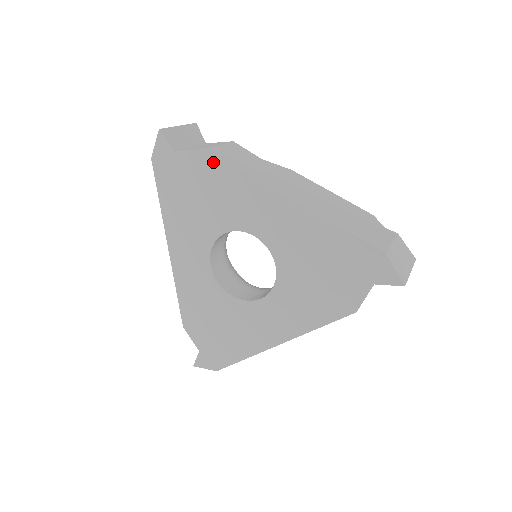
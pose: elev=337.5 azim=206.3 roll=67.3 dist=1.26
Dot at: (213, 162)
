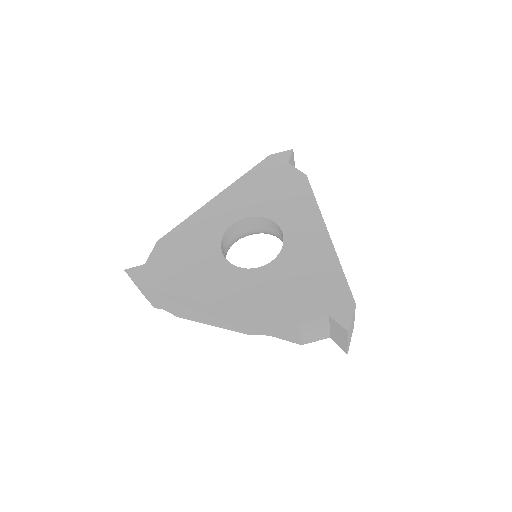
Dot at: (305, 184)
